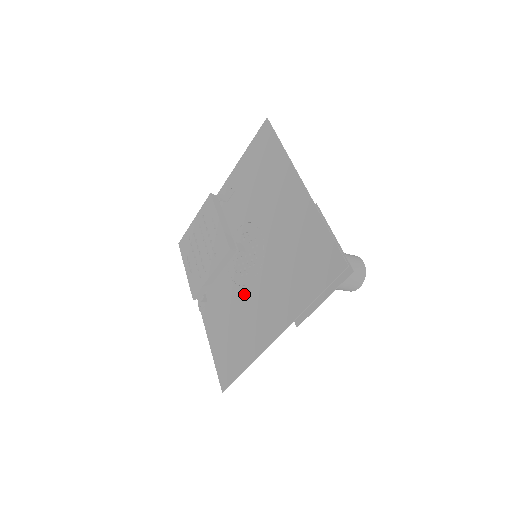
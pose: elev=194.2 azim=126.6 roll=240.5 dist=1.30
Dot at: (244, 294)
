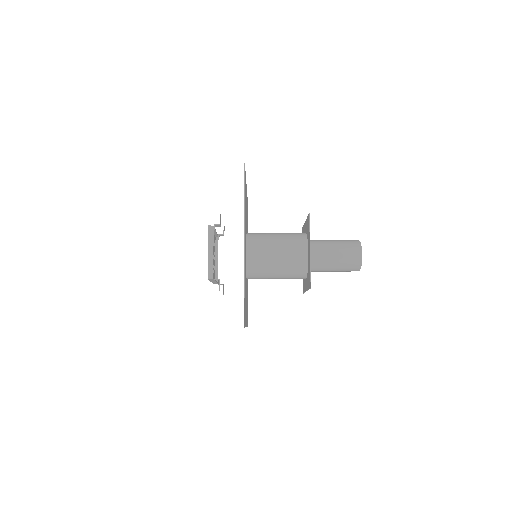
Dot at: occluded
